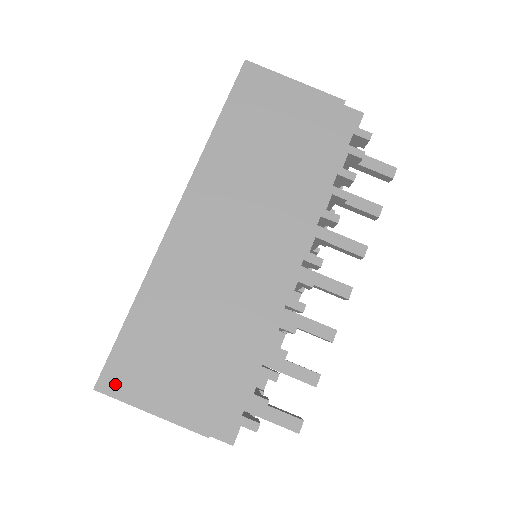
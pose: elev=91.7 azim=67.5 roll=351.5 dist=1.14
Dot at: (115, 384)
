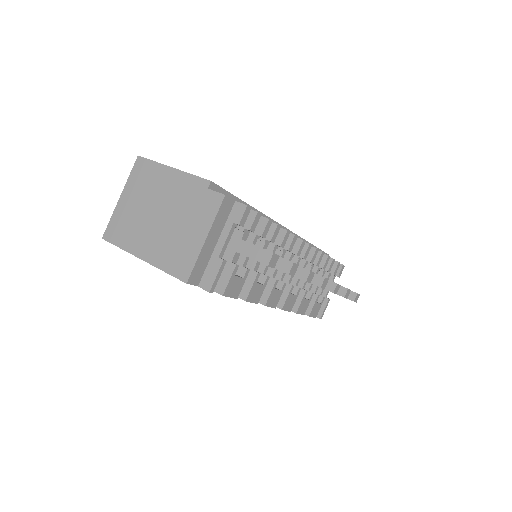
Dot at: occluded
